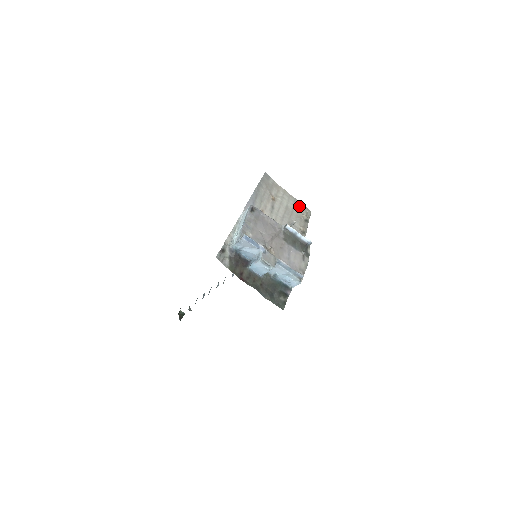
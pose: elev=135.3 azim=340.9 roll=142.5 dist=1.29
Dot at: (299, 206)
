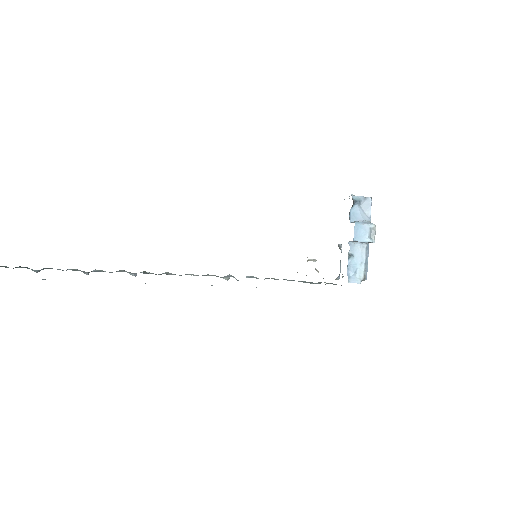
Dot at: occluded
